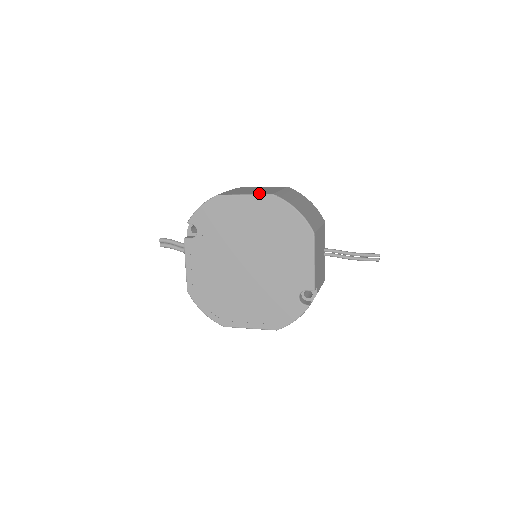
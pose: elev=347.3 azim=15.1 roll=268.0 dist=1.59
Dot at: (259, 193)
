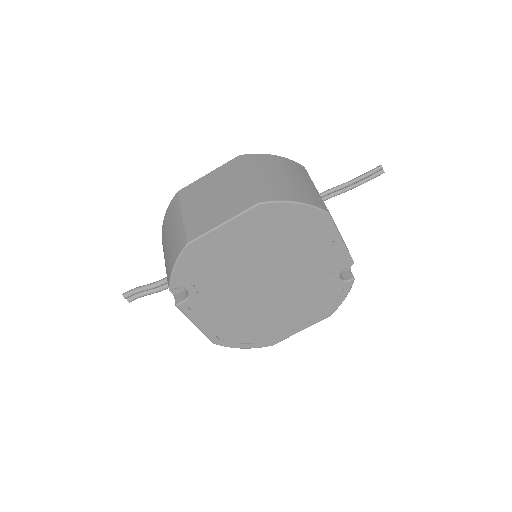
Dot at: (237, 209)
